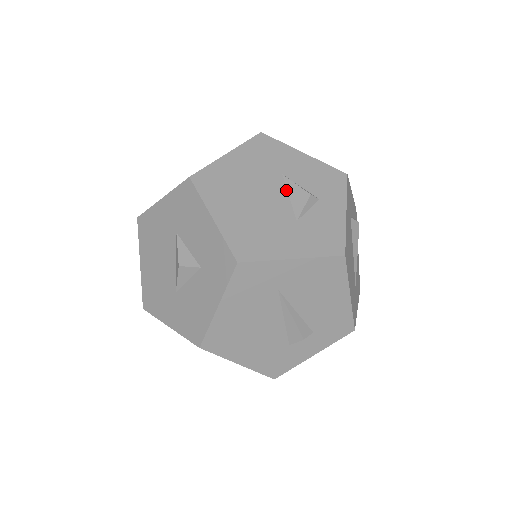
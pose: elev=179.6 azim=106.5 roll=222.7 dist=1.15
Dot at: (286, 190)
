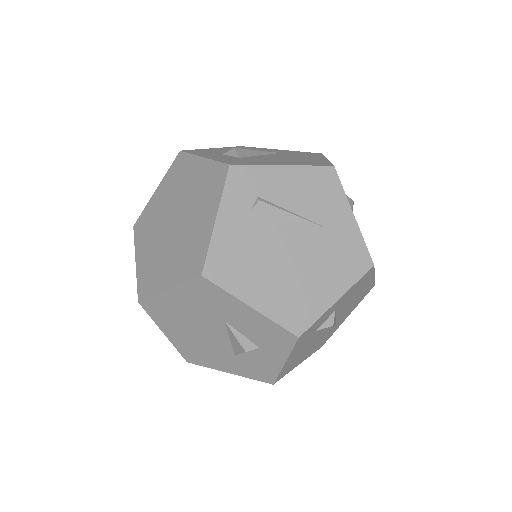
Dot at: (227, 333)
